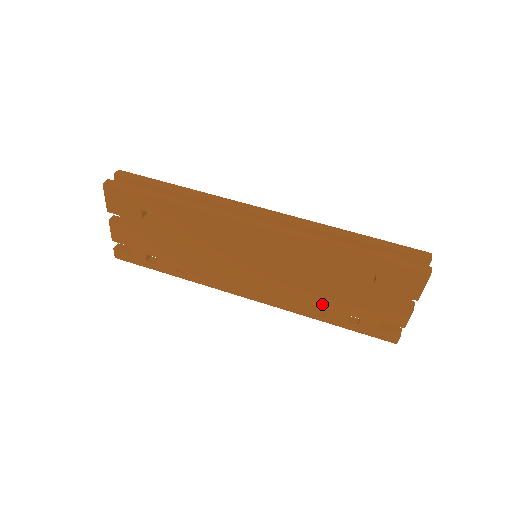
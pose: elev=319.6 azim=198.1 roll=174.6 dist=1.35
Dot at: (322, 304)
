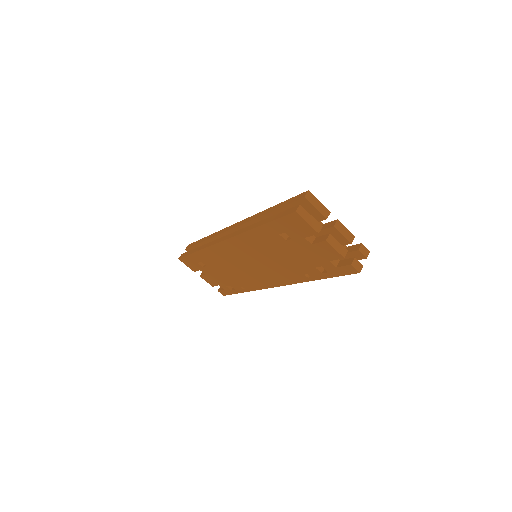
Dot at: (298, 268)
